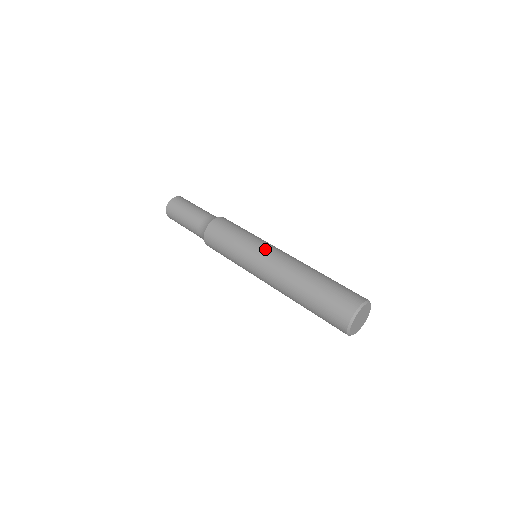
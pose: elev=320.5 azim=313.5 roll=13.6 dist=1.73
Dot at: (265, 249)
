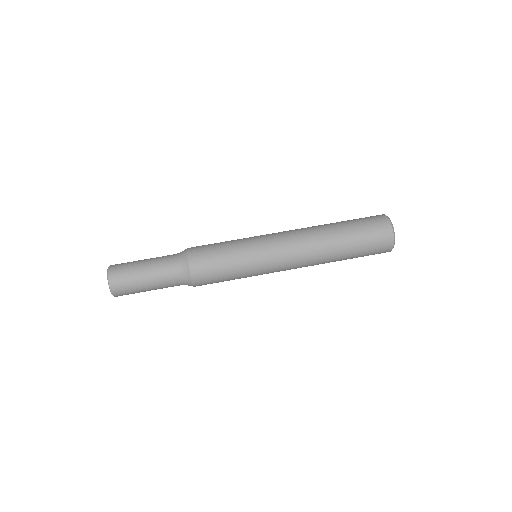
Dot at: (275, 263)
